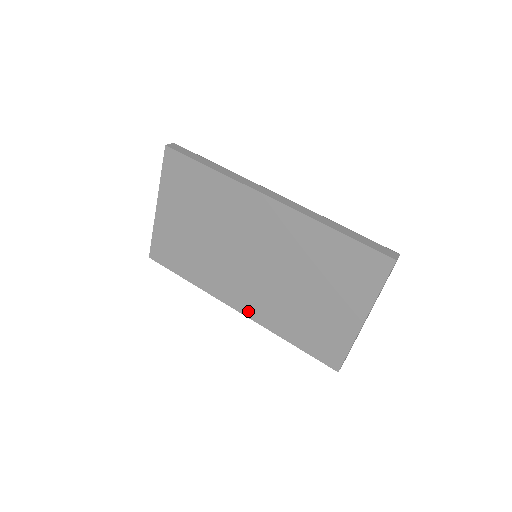
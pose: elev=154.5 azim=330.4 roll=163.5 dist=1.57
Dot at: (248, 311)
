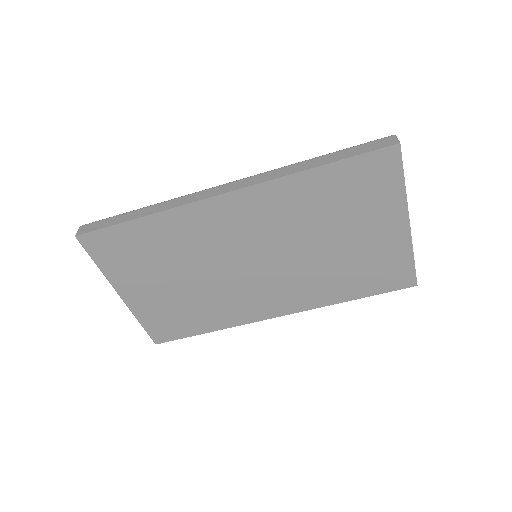
Dot at: (291, 308)
